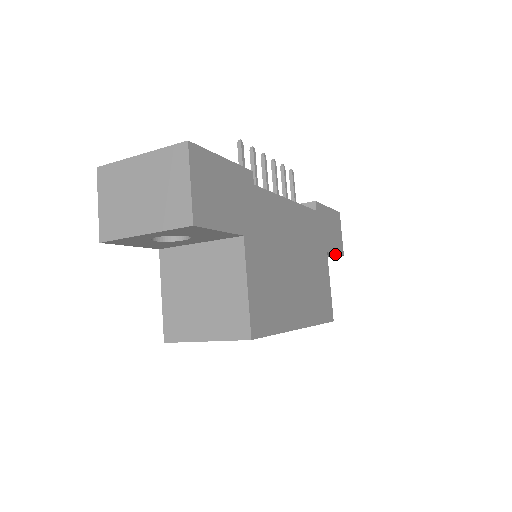
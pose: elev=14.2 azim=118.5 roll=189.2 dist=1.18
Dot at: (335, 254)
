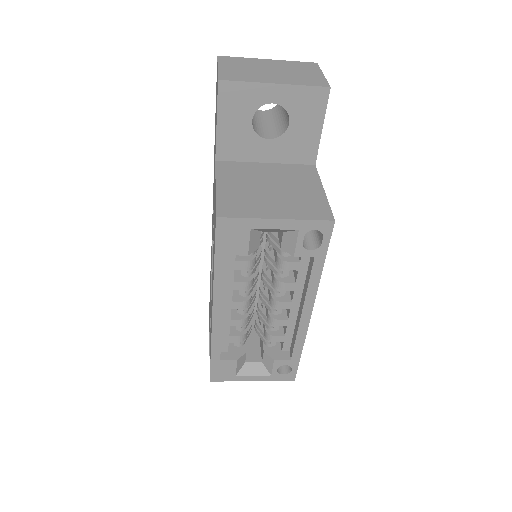
Dot at: occluded
